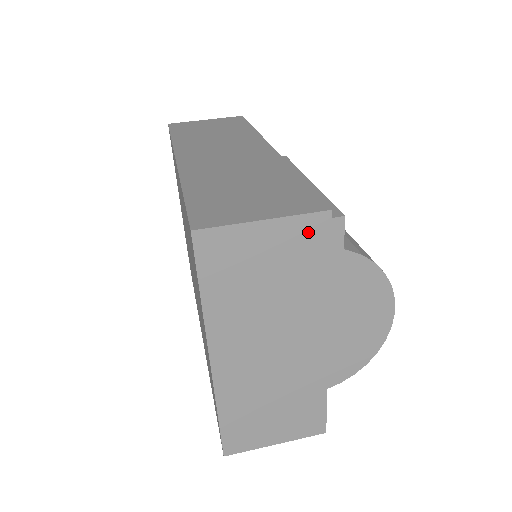
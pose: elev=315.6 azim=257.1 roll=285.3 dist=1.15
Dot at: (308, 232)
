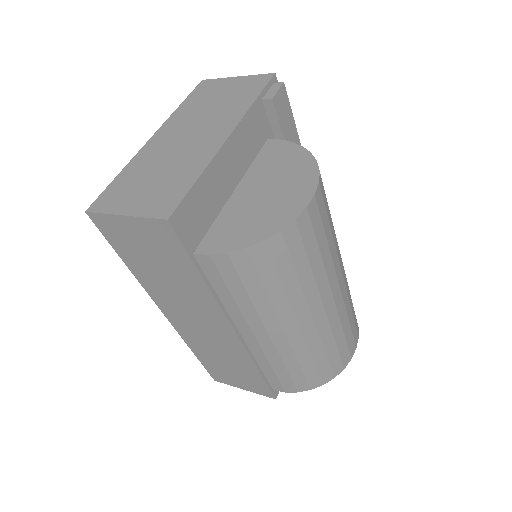
Dot at: (256, 81)
